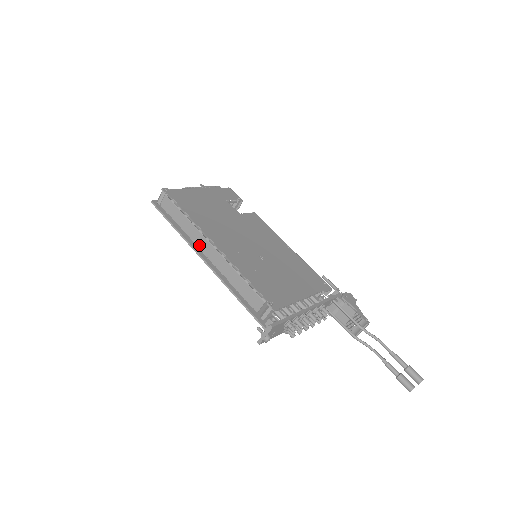
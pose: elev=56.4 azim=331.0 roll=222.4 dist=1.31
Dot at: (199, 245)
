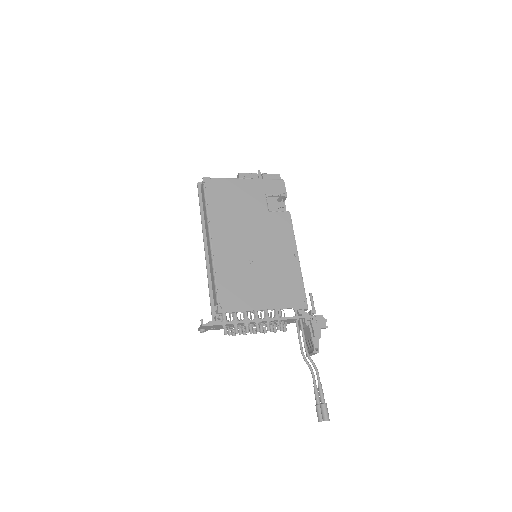
Dot at: (206, 235)
